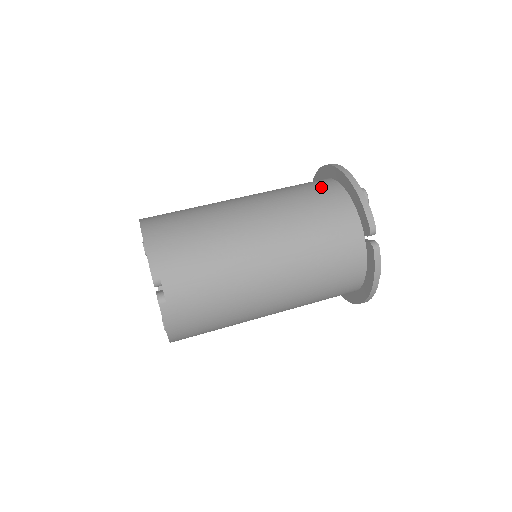
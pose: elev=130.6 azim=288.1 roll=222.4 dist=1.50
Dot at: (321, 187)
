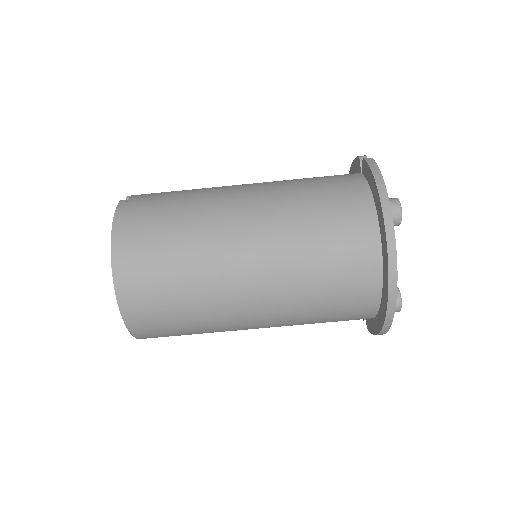
Dot at: (354, 305)
